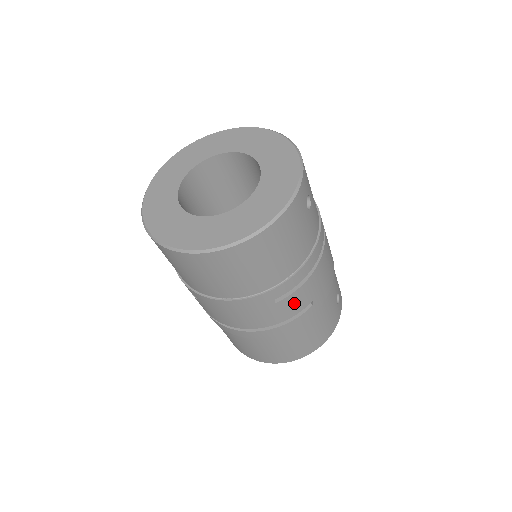
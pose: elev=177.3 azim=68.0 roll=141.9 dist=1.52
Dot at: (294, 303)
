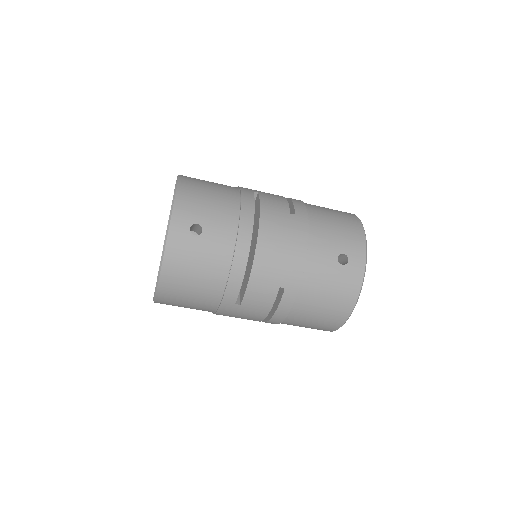
Dot at: (258, 298)
